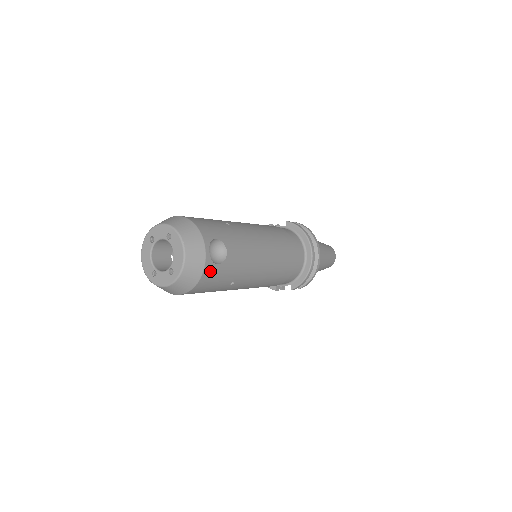
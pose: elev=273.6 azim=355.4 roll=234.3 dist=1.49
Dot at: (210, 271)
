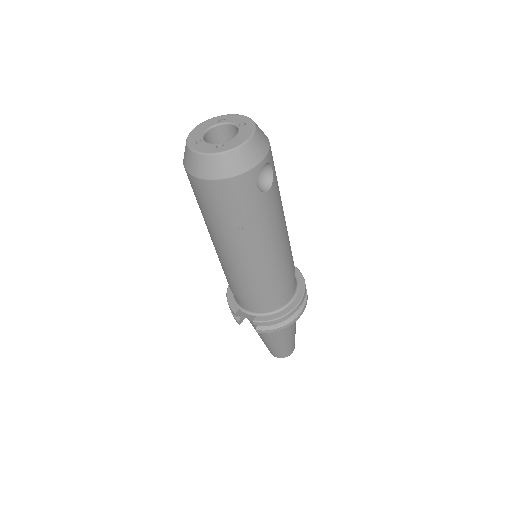
Dot at: (248, 182)
